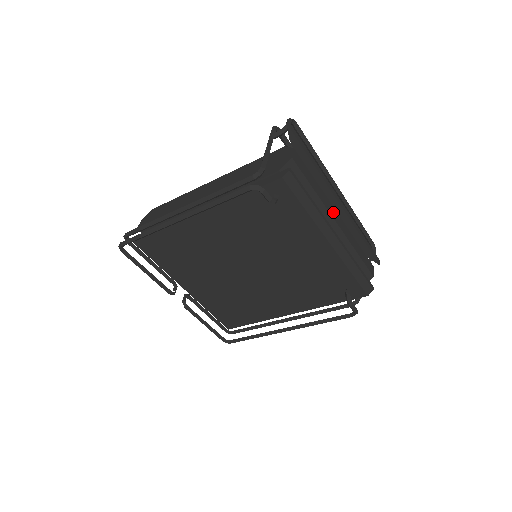
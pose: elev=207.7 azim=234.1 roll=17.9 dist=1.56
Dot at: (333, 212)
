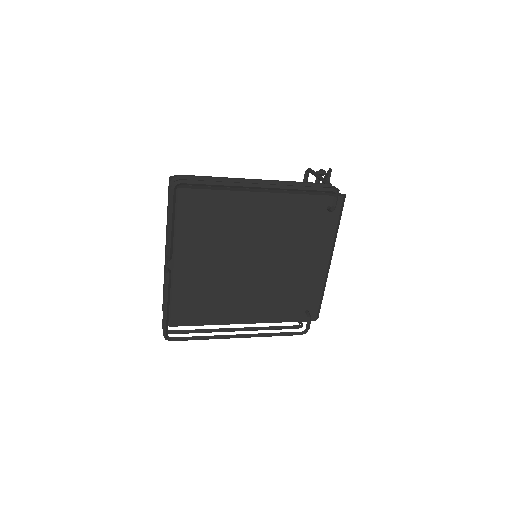
Dot at: occluded
